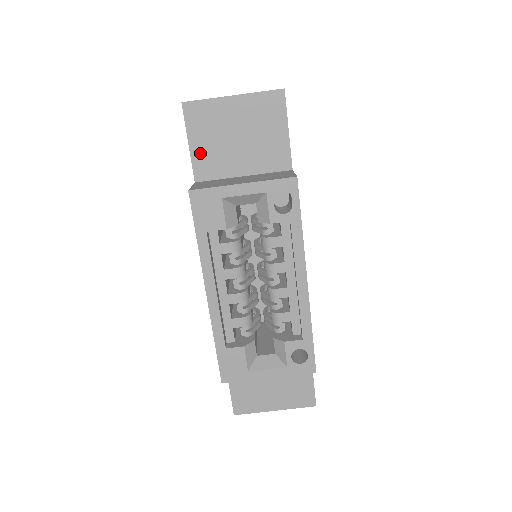
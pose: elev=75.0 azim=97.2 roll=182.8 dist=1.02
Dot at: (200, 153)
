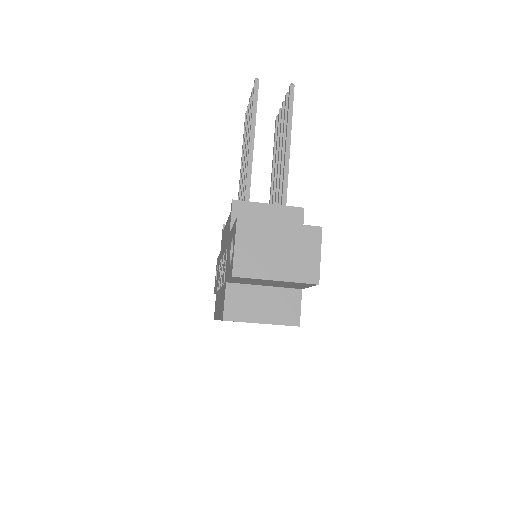
Dot at: (236, 281)
